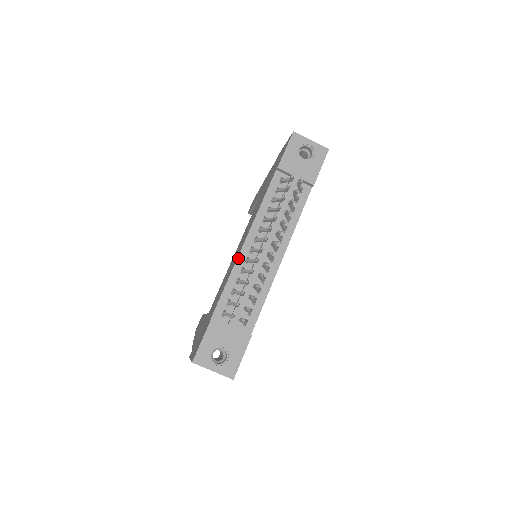
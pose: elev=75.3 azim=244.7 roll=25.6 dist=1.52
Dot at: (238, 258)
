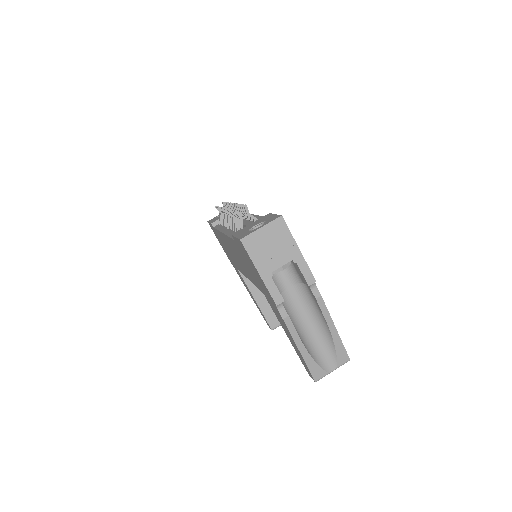
Dot at: (225, 234)
